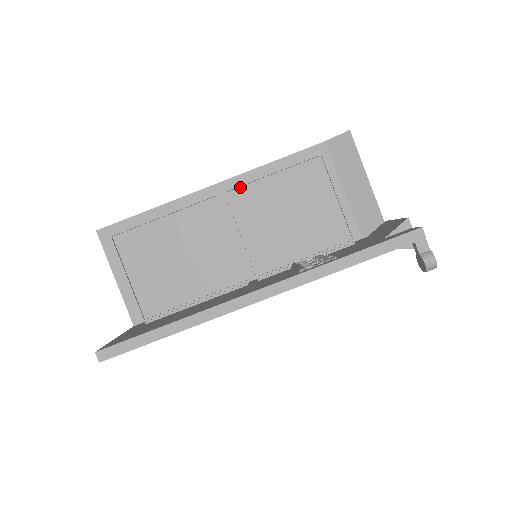
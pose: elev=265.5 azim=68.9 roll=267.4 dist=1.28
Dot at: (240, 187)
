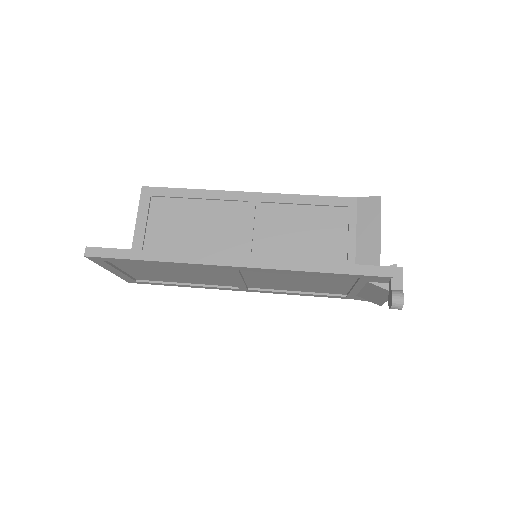
Dot at: (271, 203)
